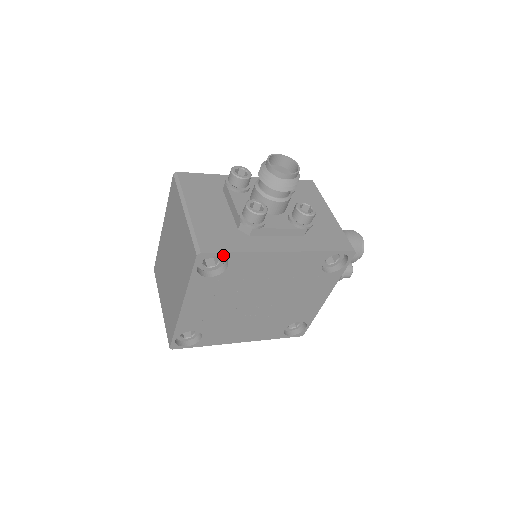
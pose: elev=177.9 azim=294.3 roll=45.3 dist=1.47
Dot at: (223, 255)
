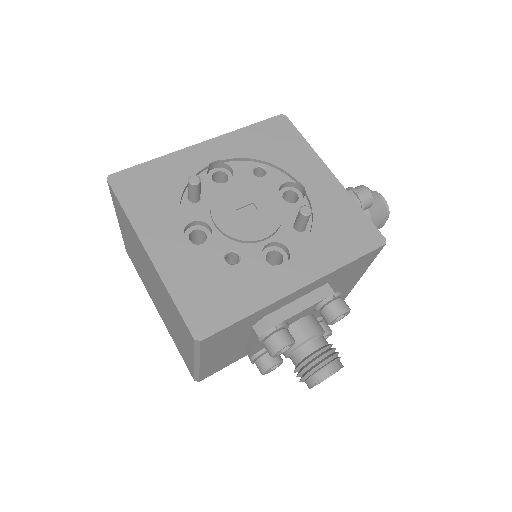
Dot at: occluded
